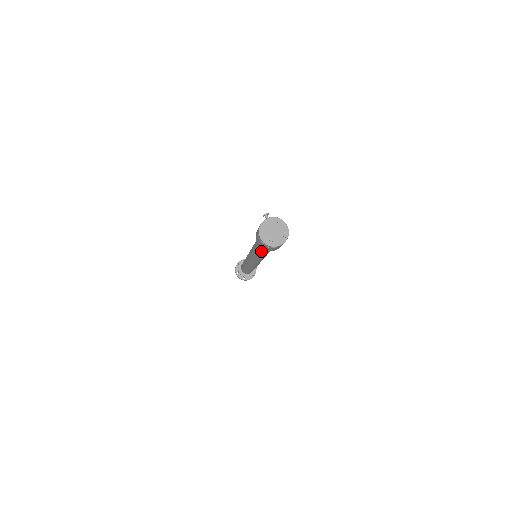
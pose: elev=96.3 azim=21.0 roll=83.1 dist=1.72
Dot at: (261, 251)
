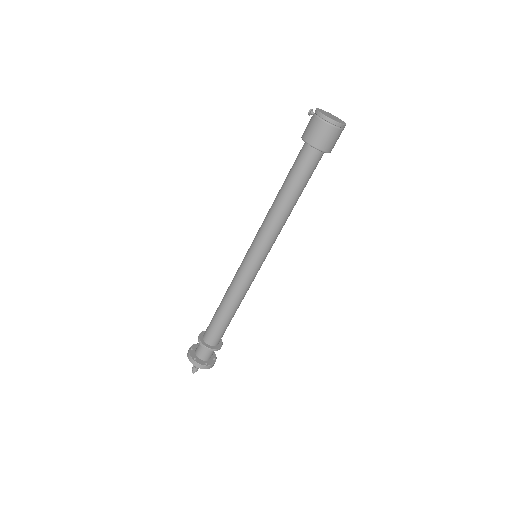
Dot at: (299, 183)
